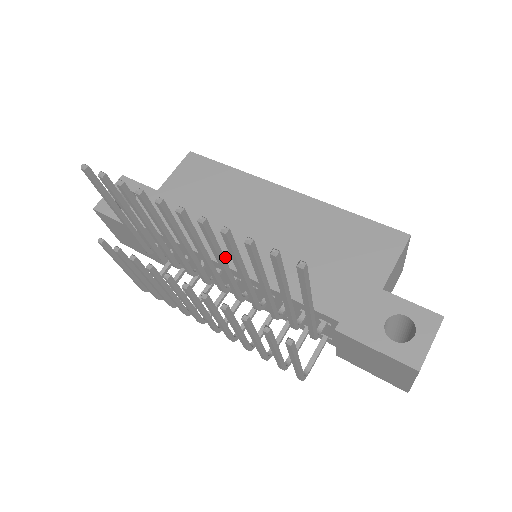
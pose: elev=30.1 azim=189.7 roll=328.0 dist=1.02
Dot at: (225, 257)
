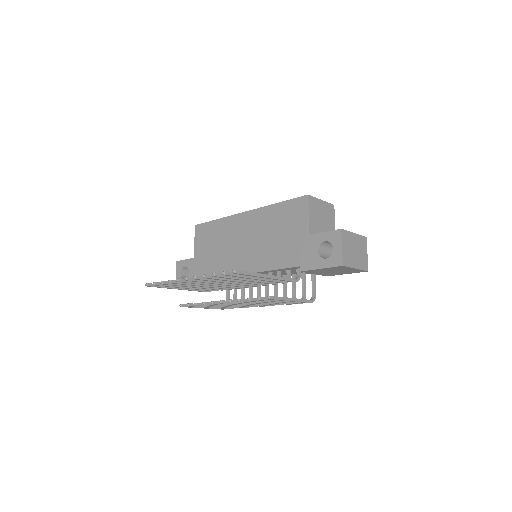
Dot at: occluded
